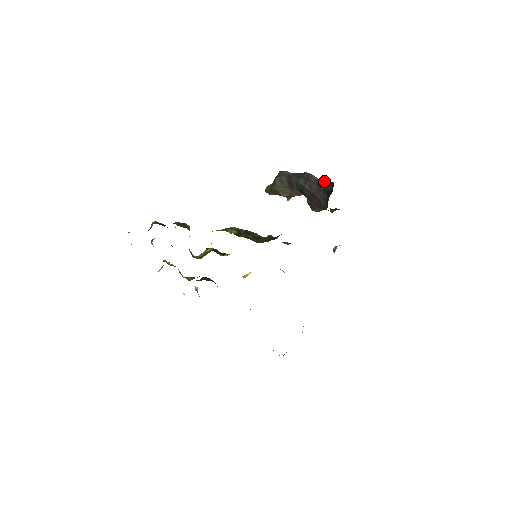
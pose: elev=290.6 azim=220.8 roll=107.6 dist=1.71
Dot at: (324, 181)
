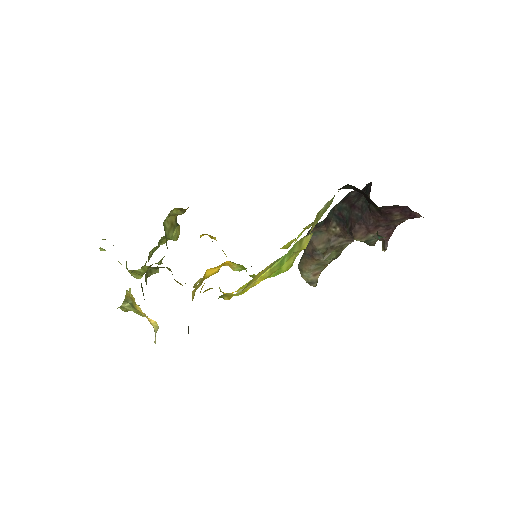
Dot at: (367, 184)
